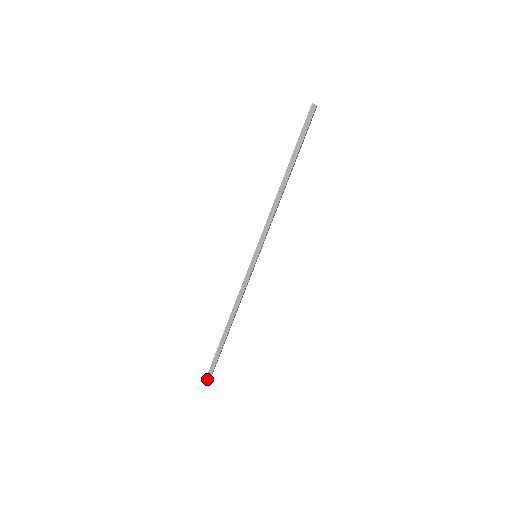
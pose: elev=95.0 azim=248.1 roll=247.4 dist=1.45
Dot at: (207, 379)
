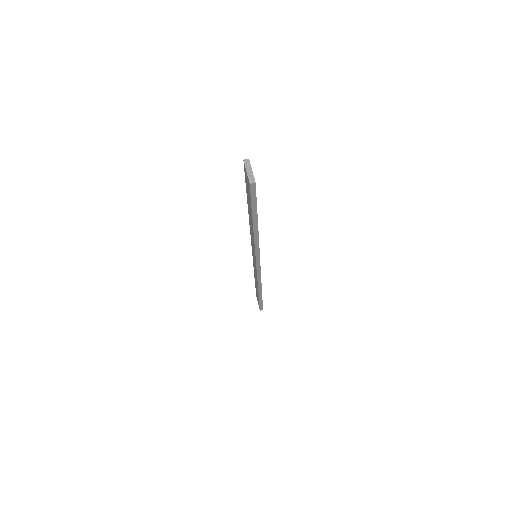
Dot at: (261, 309)
